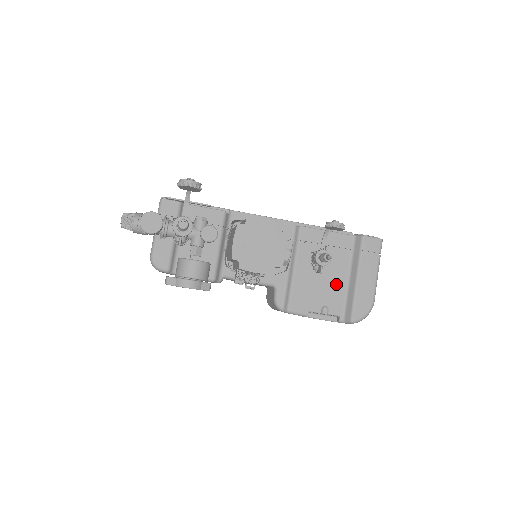
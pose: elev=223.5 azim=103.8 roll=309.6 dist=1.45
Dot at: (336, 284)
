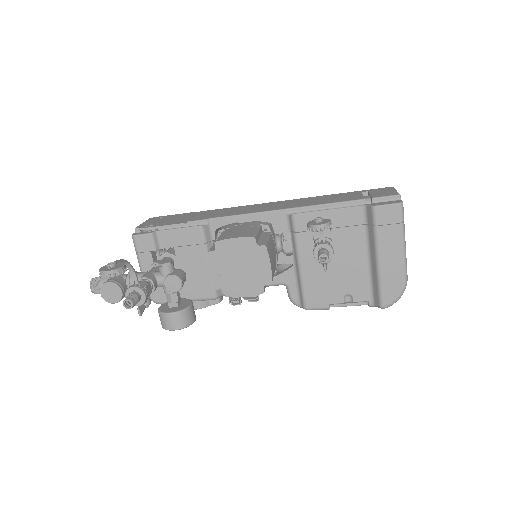
Dot at: (354, 268)
